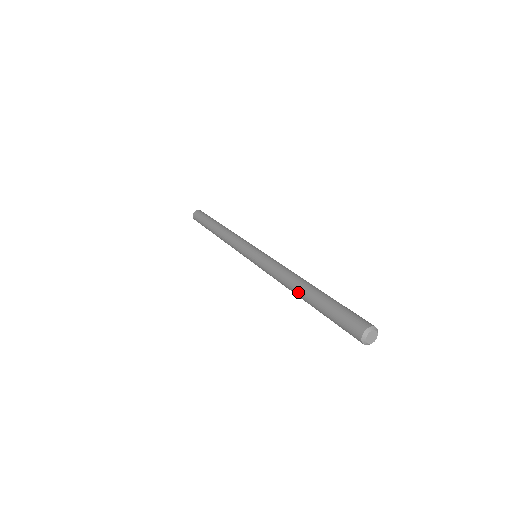
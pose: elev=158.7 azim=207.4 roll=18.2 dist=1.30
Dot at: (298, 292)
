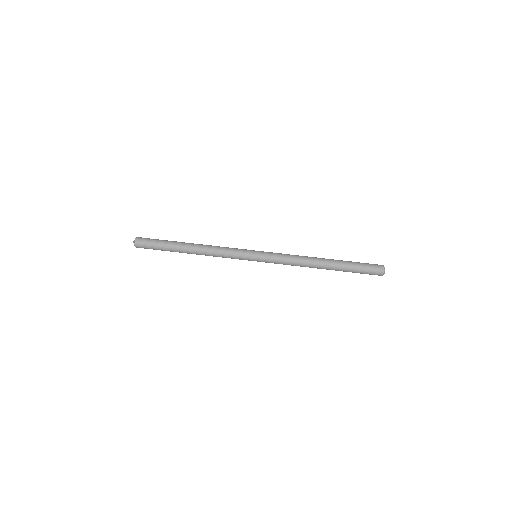
Dot at: occluded
